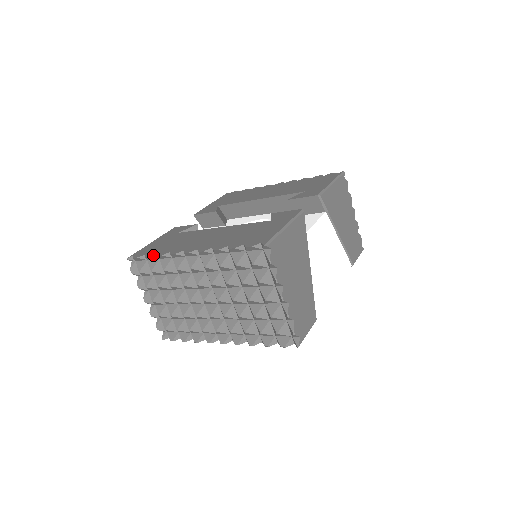
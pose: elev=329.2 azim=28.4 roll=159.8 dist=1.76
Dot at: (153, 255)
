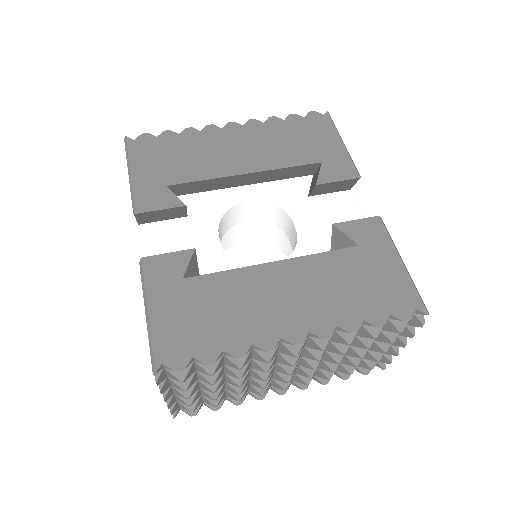
Dot at: (219, 356)
